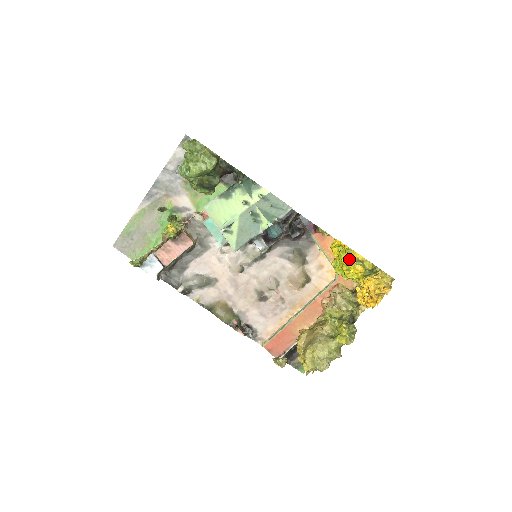
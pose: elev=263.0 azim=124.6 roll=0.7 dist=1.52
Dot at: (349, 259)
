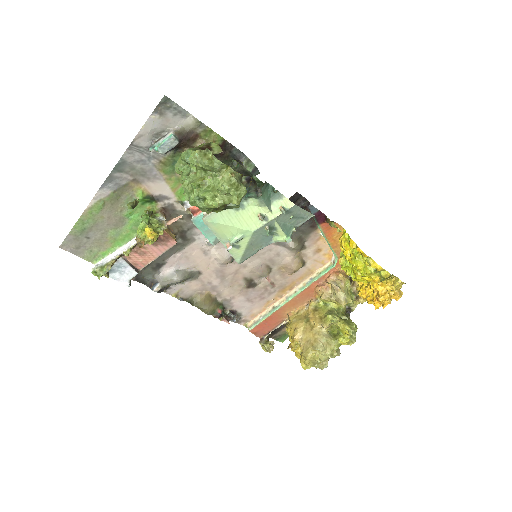
Dot at: (367, 269)
